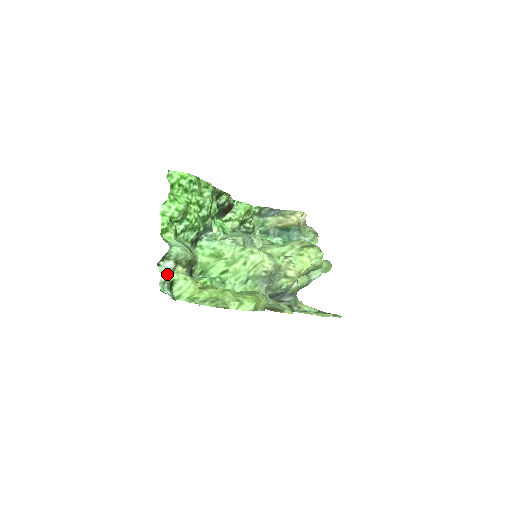
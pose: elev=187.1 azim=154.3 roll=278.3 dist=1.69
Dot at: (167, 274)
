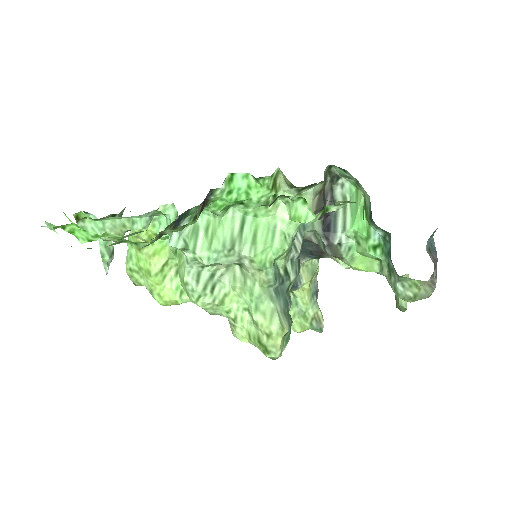
Dot at: occluded
